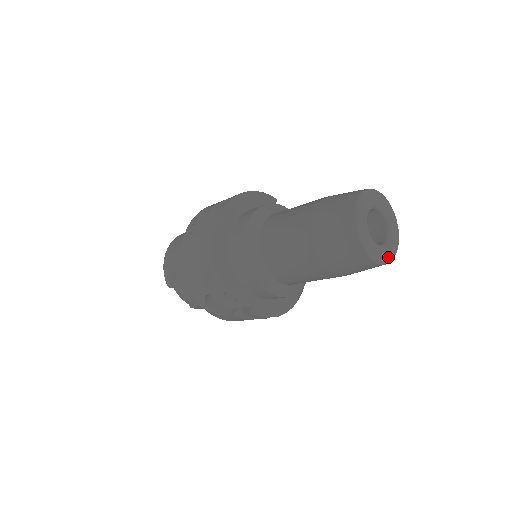
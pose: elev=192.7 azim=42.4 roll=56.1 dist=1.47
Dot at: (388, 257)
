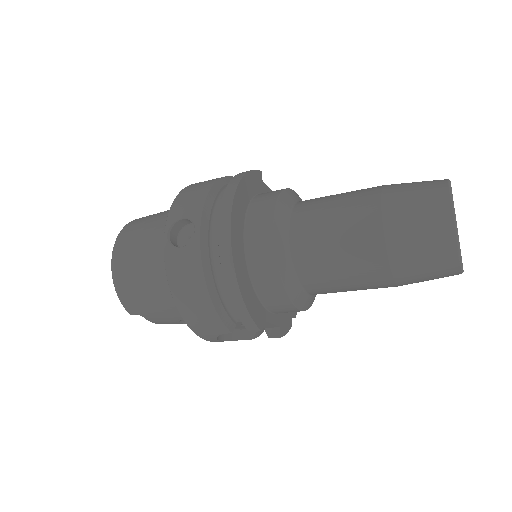
Dot at: occluded
